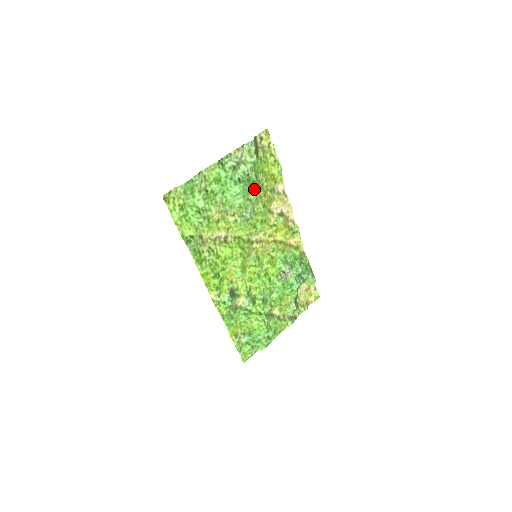
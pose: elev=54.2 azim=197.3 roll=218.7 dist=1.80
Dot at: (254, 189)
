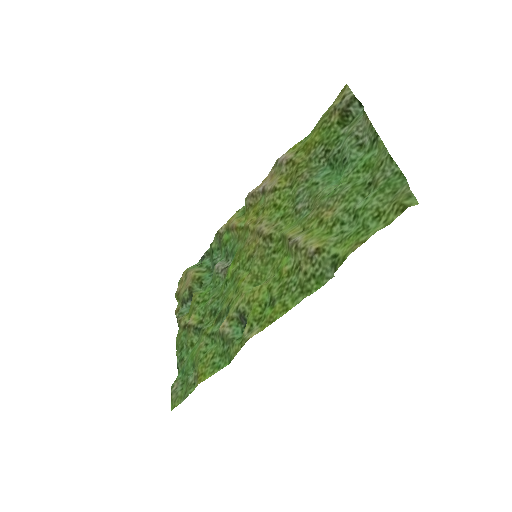
Dot at: (323, 170)
